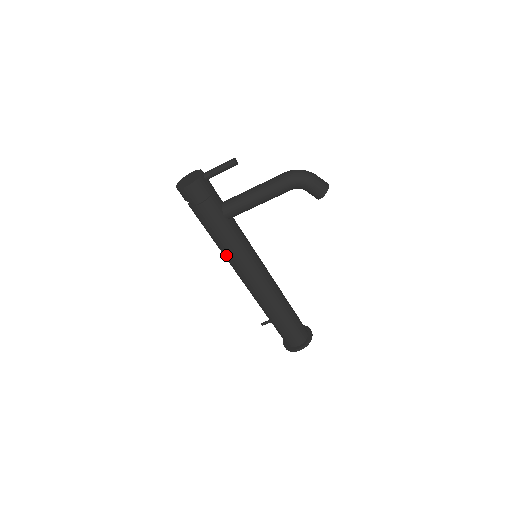
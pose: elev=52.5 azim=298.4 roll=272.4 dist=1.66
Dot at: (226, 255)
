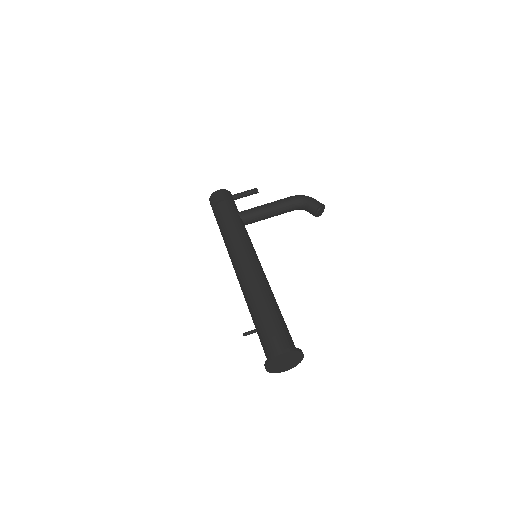
Dot at: (230, 241)
